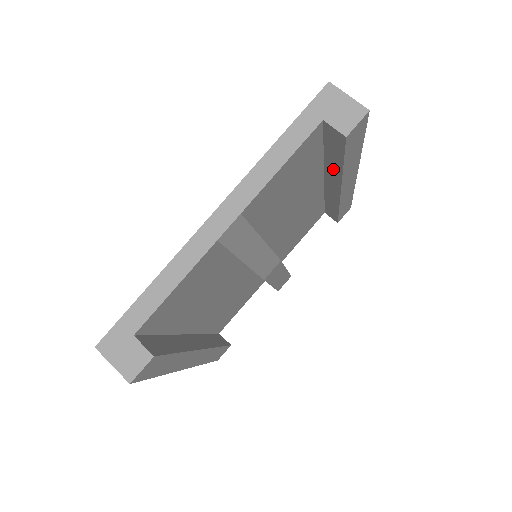
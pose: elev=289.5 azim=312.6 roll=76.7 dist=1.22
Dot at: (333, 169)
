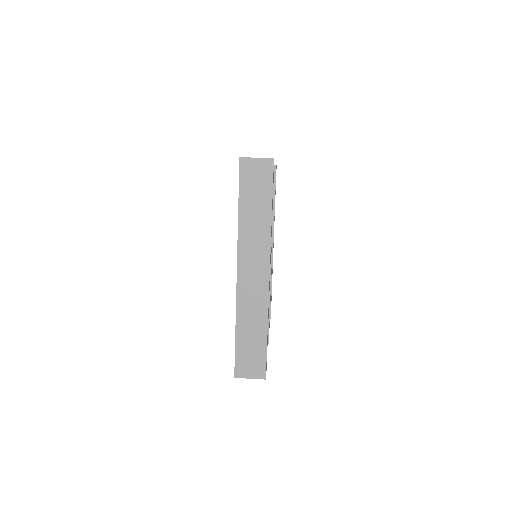
Dot at: occluded
